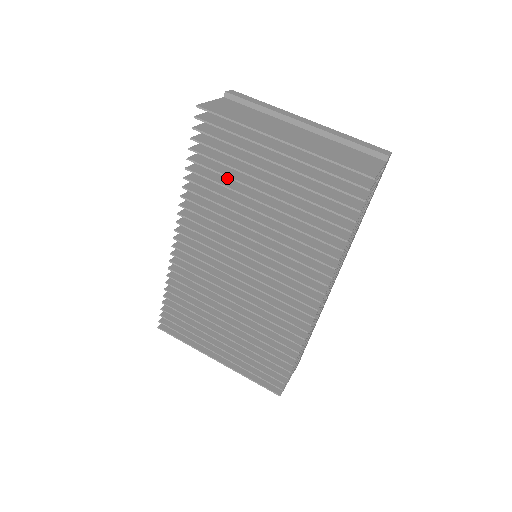
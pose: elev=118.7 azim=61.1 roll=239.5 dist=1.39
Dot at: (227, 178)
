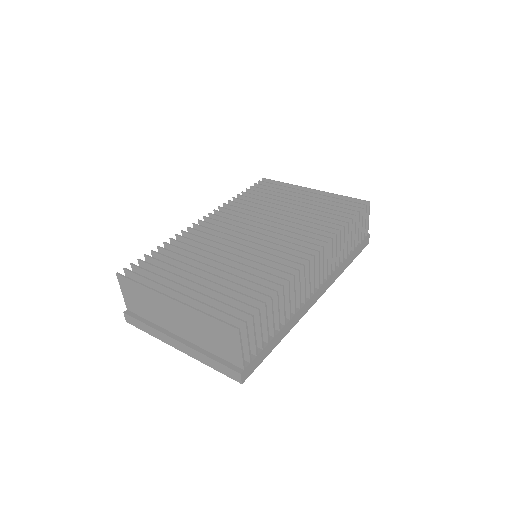
Dot at: occluded
